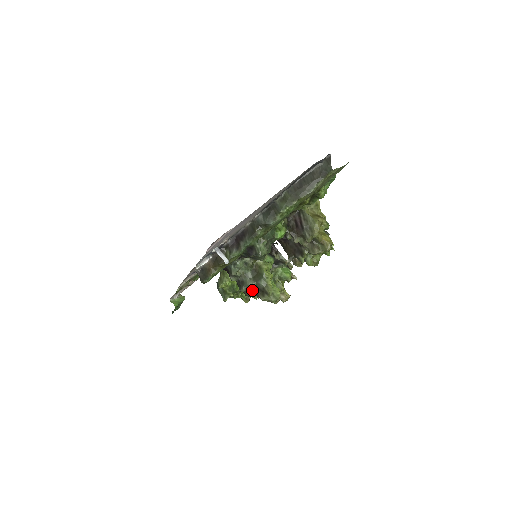
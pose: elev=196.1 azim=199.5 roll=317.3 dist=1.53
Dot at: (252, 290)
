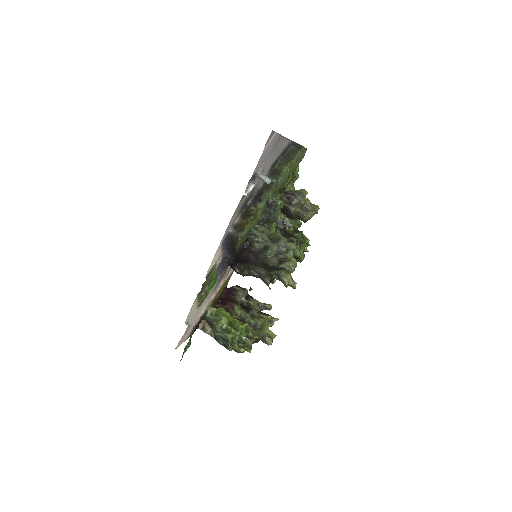
Dot at: (275, 254)
